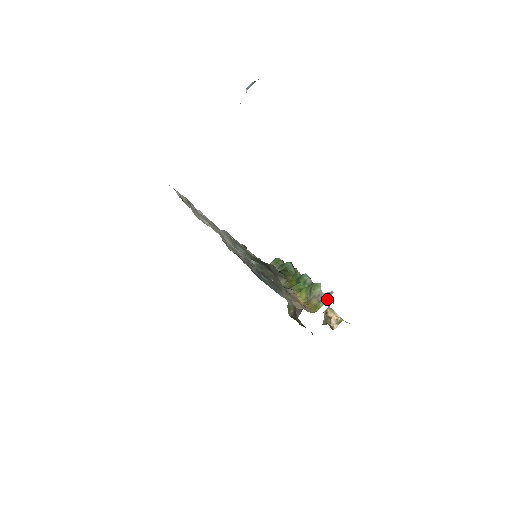
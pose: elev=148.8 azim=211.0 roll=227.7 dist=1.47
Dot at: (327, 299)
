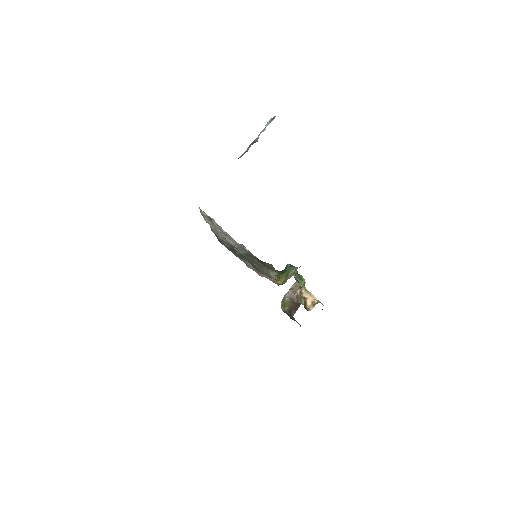
Dot at: (294, 272)
